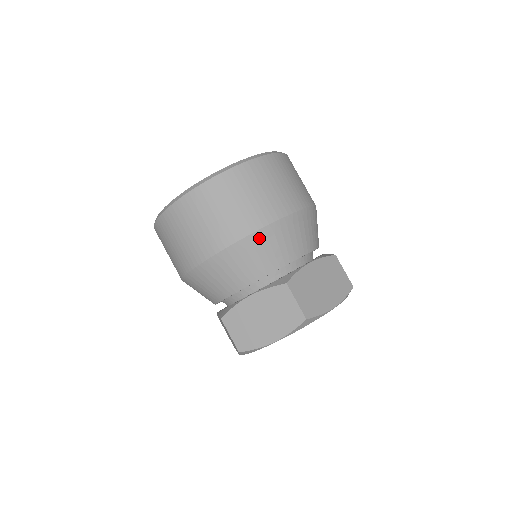
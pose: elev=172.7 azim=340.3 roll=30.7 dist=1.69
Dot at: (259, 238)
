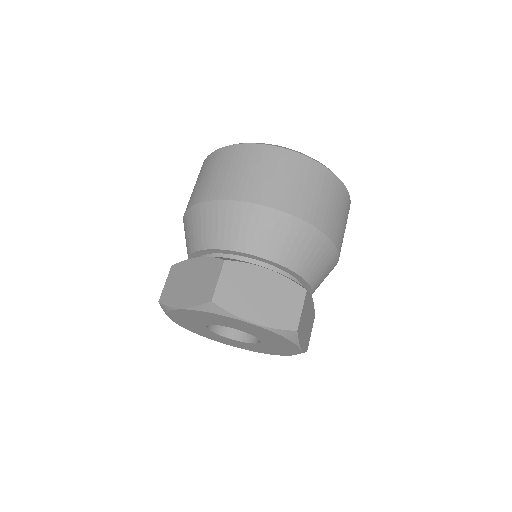
Dot at: (319, 240)
